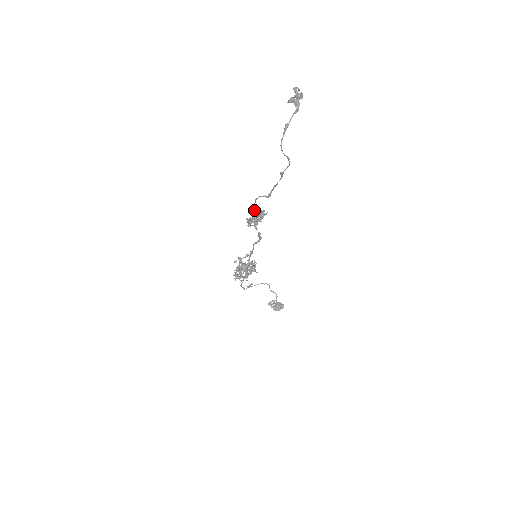
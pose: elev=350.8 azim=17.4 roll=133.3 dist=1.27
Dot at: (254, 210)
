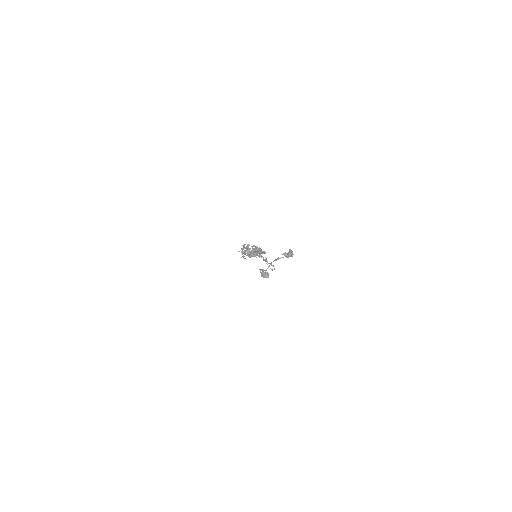
Dot at: occluded
